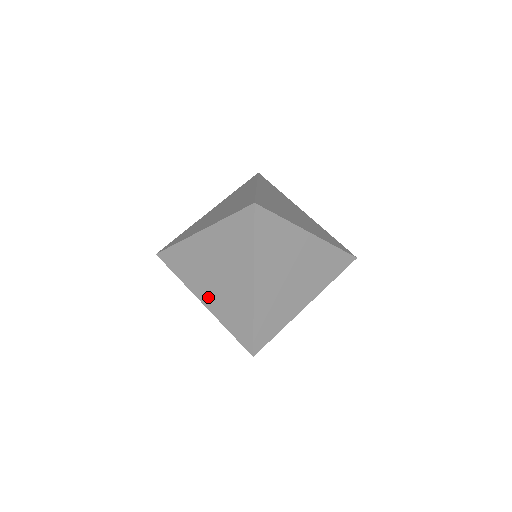
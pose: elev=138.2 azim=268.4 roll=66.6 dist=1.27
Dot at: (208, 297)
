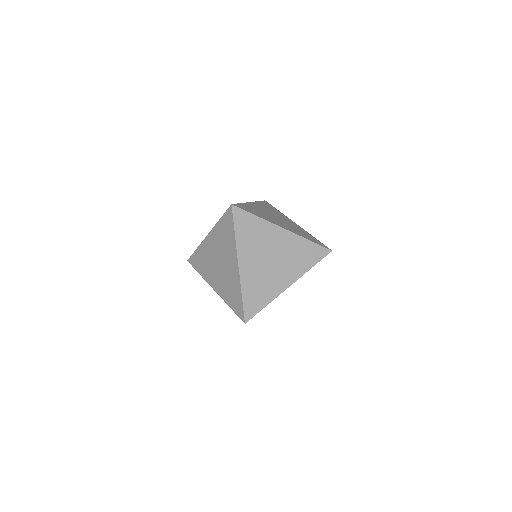
Dot at: (216, 284)
